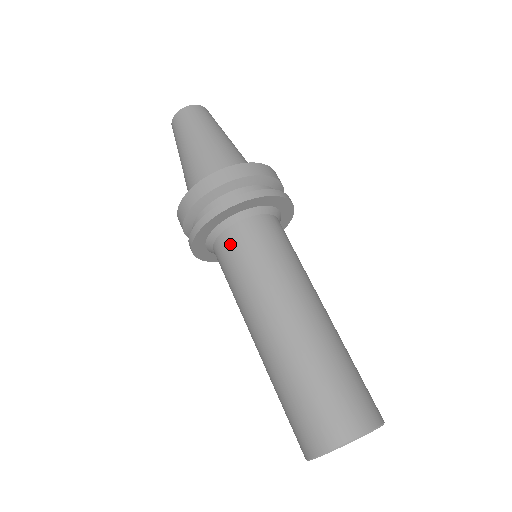
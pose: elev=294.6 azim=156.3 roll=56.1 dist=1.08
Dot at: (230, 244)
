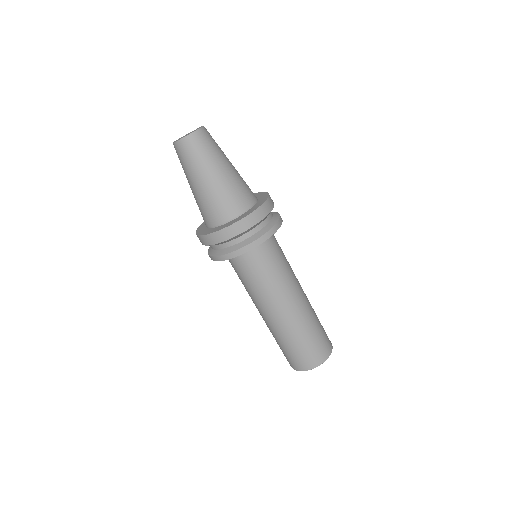
Dot at: (249, 262)
